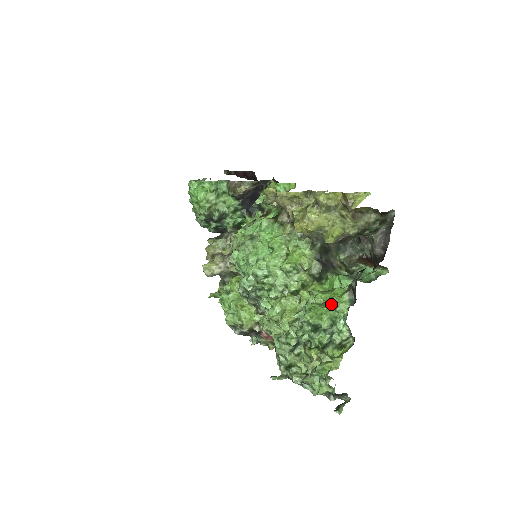
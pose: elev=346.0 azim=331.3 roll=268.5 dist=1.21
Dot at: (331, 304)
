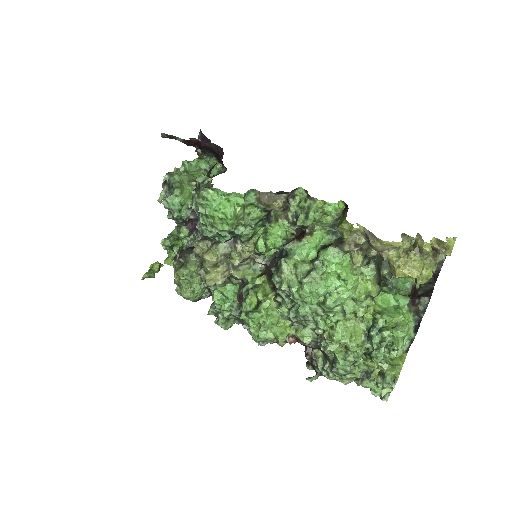
Dot at: (402, 327)
